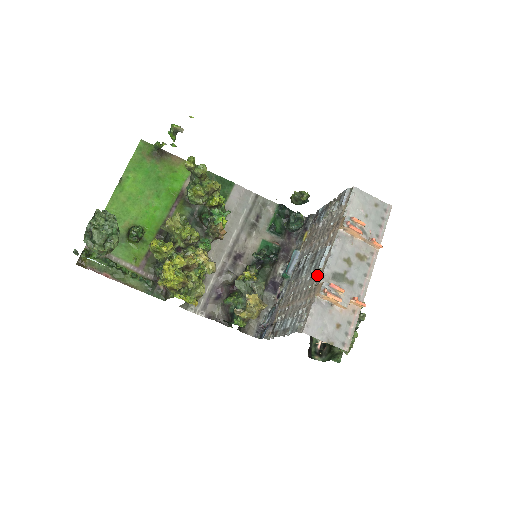
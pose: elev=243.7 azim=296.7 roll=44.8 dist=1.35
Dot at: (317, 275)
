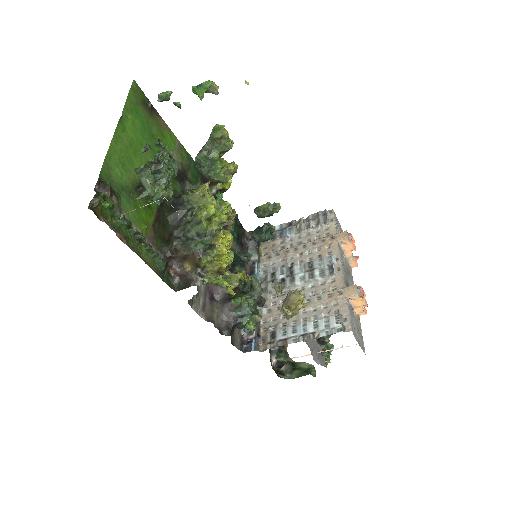
Dot at: (330, 281)
